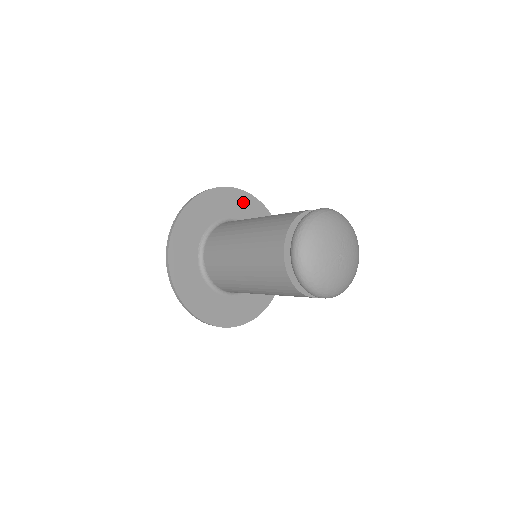
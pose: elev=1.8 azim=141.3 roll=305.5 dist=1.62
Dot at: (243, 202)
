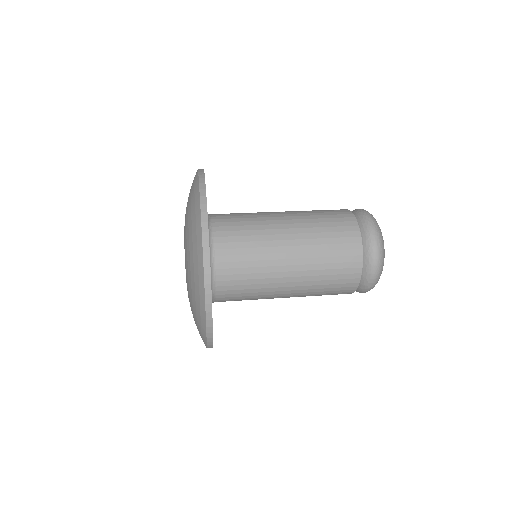
Dot at: occluded
